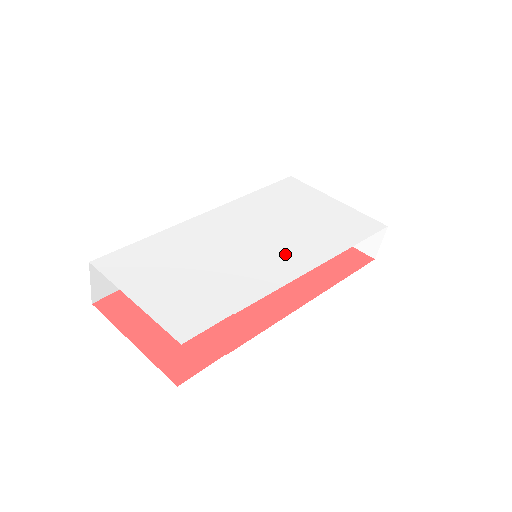
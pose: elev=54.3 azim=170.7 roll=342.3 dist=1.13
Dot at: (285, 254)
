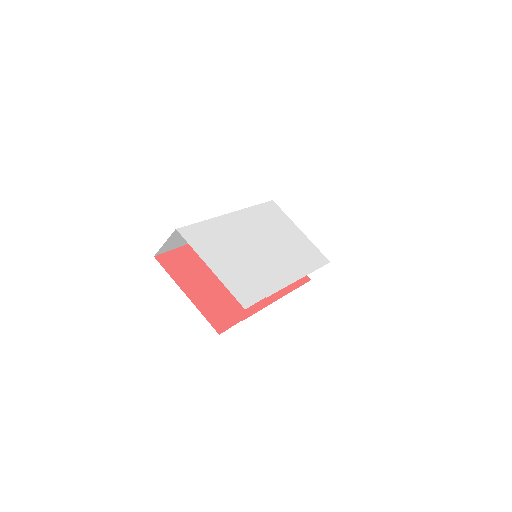
Dot at: (283, 263)
